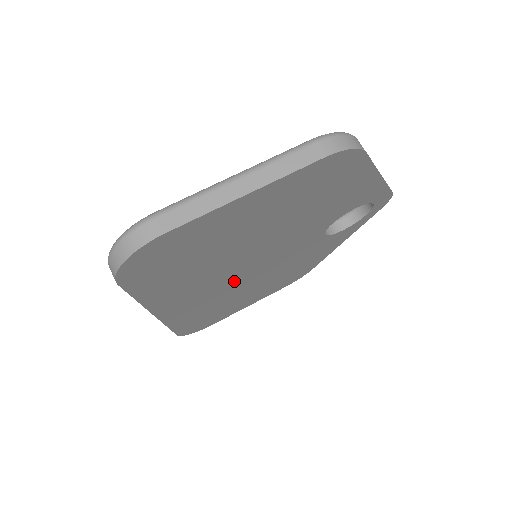
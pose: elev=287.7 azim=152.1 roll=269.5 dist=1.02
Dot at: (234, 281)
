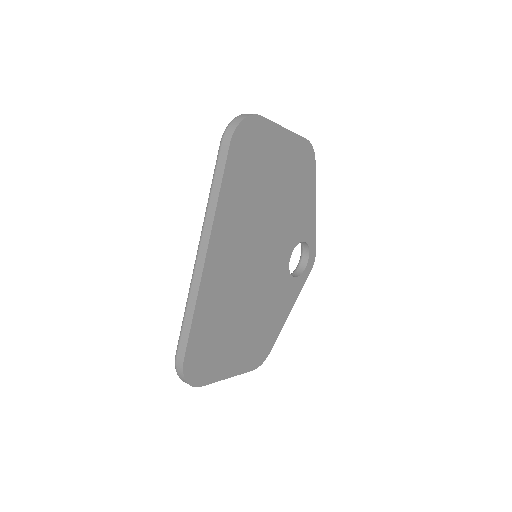
Dot at: (246, 267)
